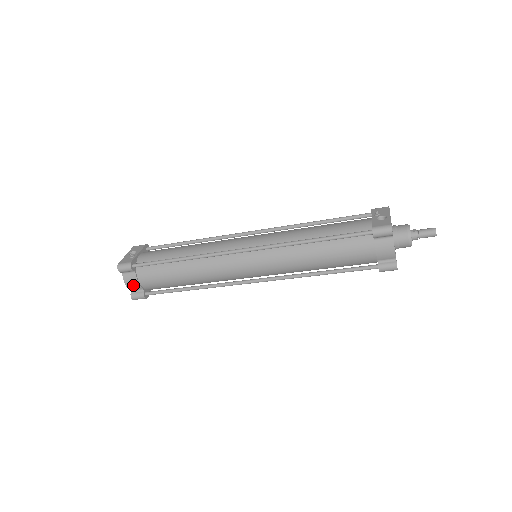
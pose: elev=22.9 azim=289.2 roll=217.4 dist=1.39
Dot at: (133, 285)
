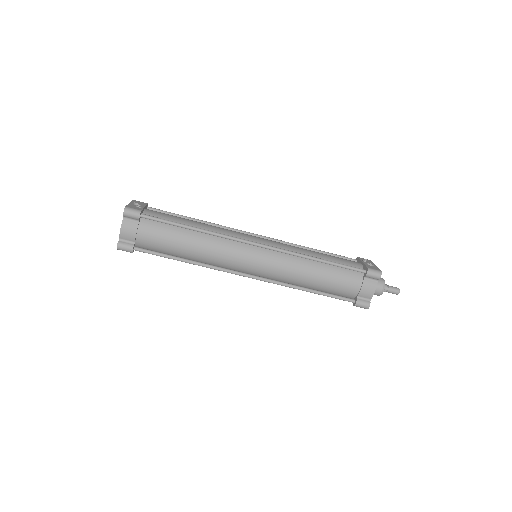
Dot at: (128, 234)
